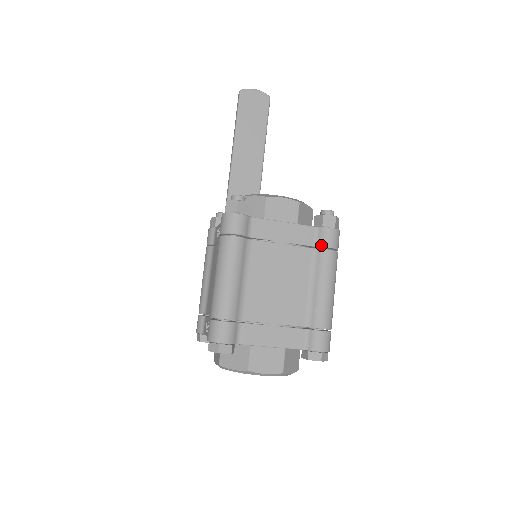
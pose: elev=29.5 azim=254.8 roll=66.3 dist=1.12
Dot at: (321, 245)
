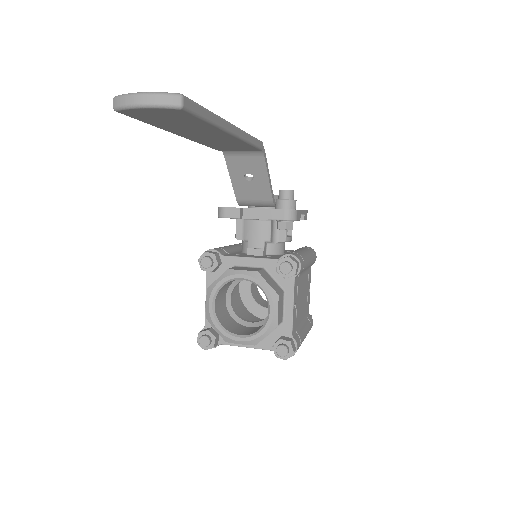
Dot at: occluded
